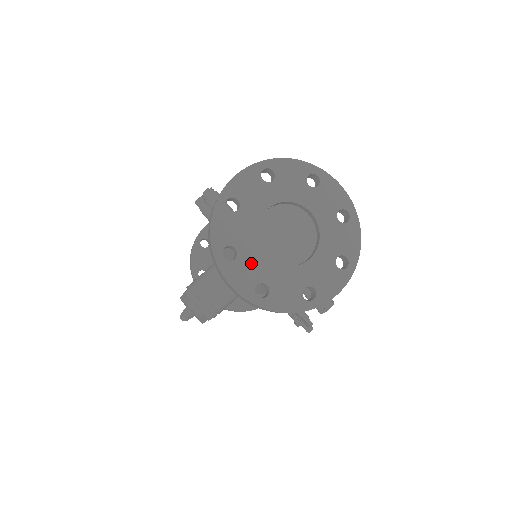
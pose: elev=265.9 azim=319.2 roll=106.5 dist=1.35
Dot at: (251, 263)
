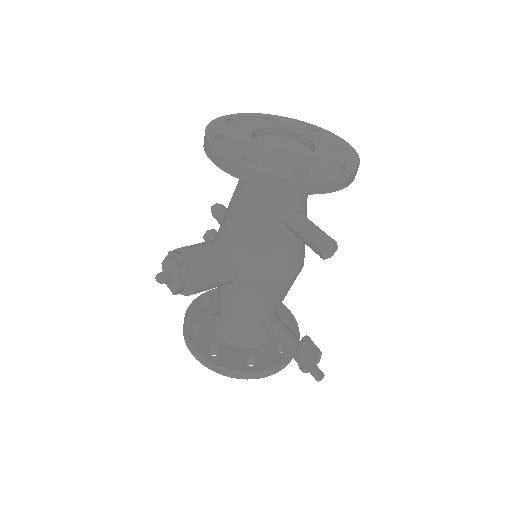
Dot at: (241, 144)
